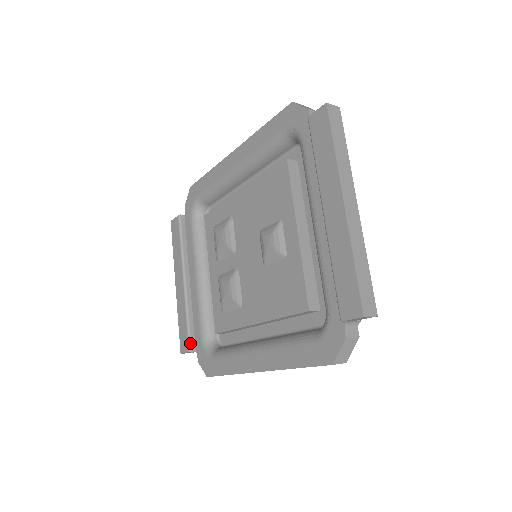
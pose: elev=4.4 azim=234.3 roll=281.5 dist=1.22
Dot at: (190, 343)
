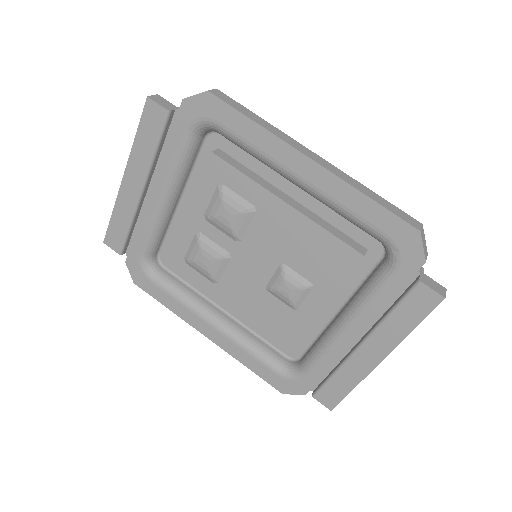
Dot at: (124, 248)
